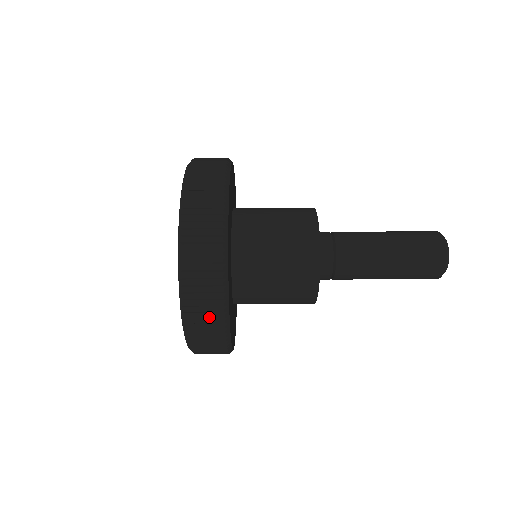
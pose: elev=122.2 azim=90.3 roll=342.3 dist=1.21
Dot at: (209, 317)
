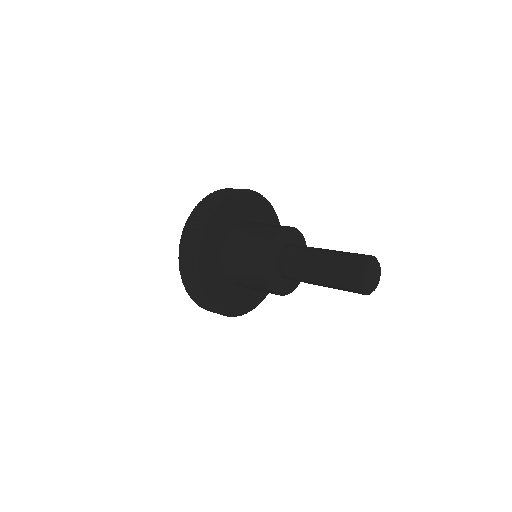
Dot at: (232, 189)
